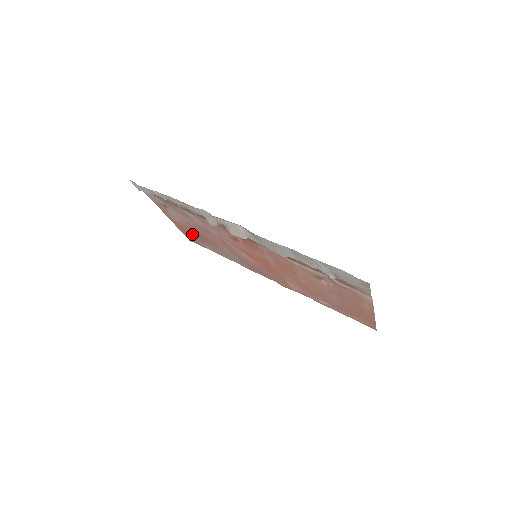
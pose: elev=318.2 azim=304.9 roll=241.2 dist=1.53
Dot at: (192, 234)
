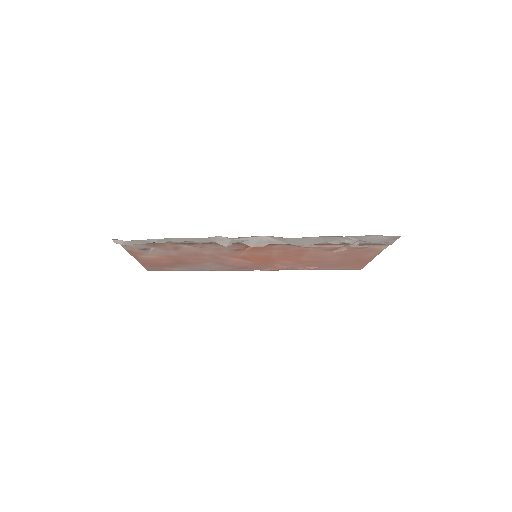
Dot at: (162, 264)
